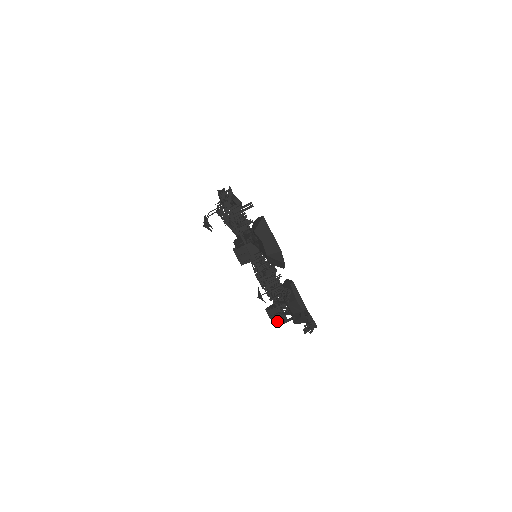
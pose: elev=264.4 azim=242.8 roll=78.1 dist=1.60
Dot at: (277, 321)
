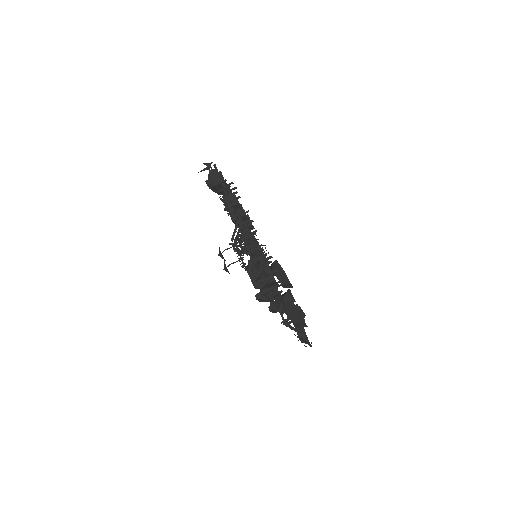
Dot at: (276, 312)
